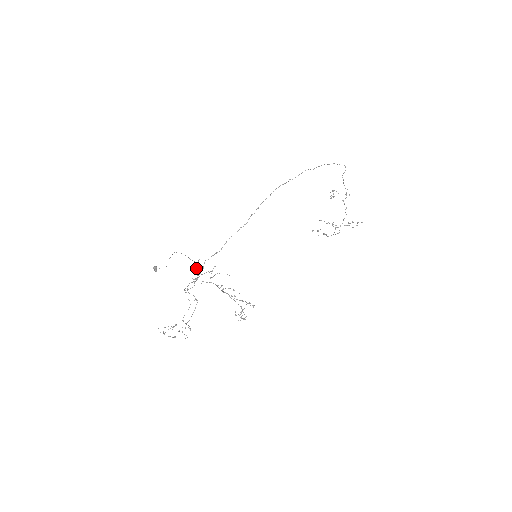
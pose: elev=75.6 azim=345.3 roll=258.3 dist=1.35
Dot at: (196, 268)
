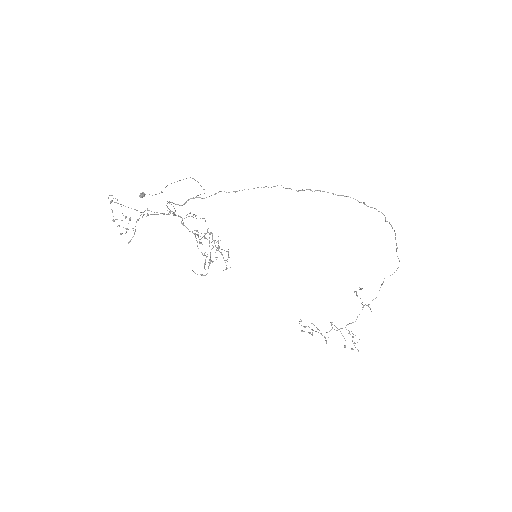
Dot at: (190, 213)
